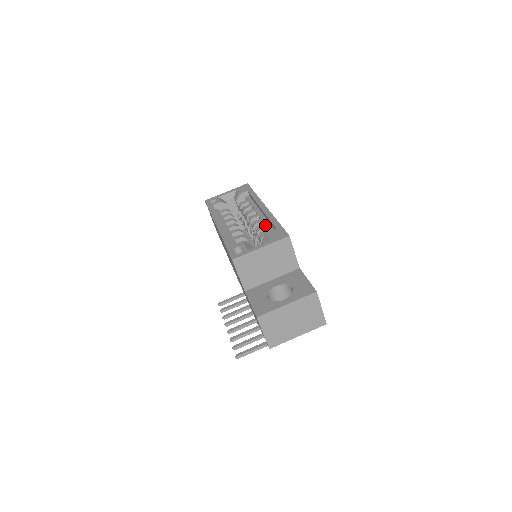
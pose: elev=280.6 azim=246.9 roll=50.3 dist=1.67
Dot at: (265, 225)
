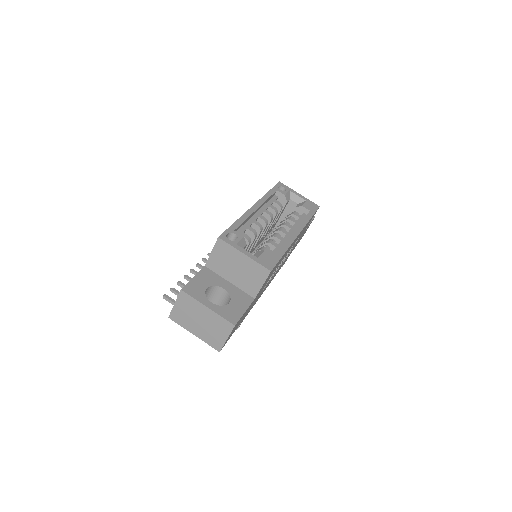
Dot at: (277, 245)
